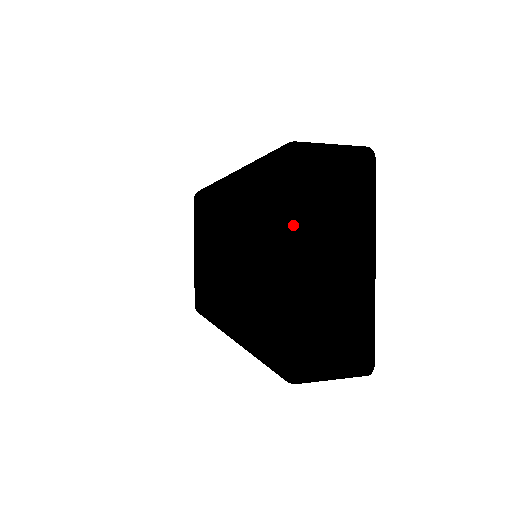
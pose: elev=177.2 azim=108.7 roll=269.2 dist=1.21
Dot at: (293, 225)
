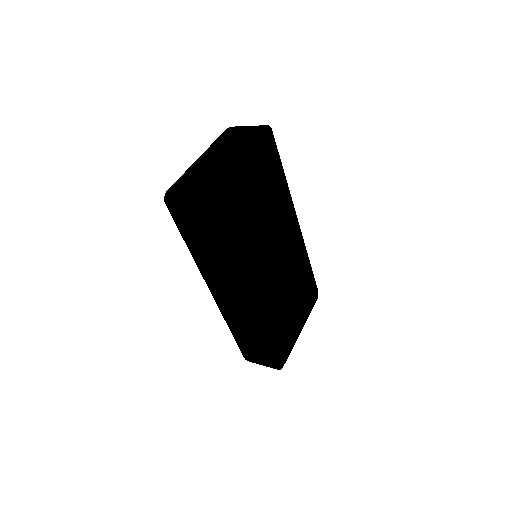
Dot at: (209, 147)
